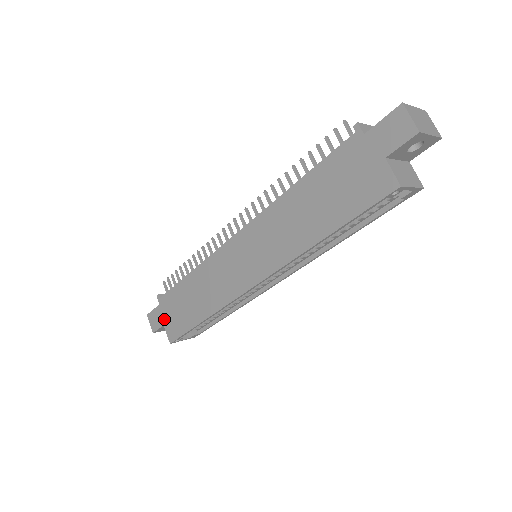
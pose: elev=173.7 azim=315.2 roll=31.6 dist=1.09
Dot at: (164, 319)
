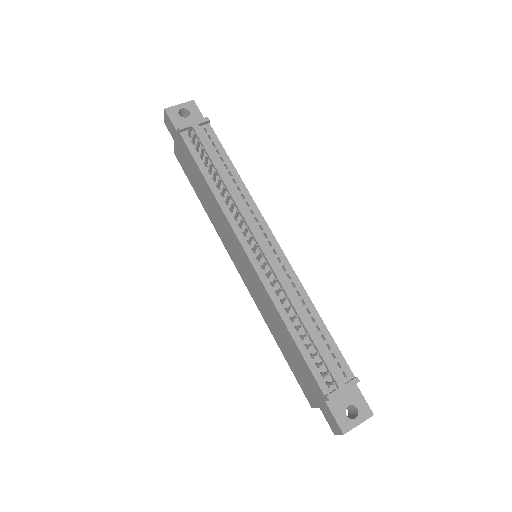
Dot at: (176, 143)
